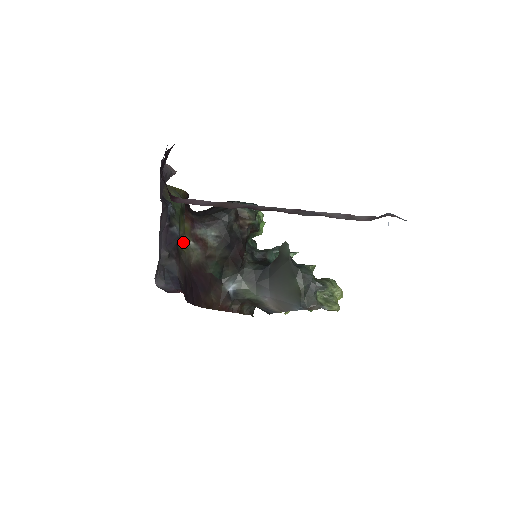
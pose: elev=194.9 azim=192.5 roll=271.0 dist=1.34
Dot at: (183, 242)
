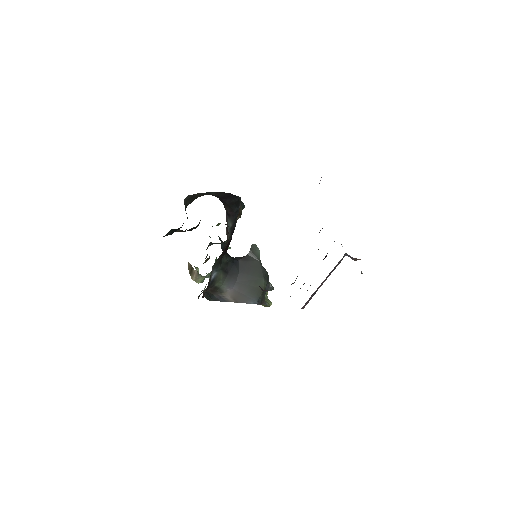
Dot at: occluded
